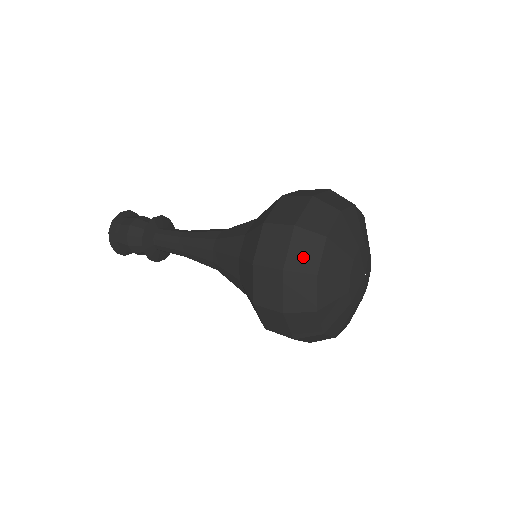
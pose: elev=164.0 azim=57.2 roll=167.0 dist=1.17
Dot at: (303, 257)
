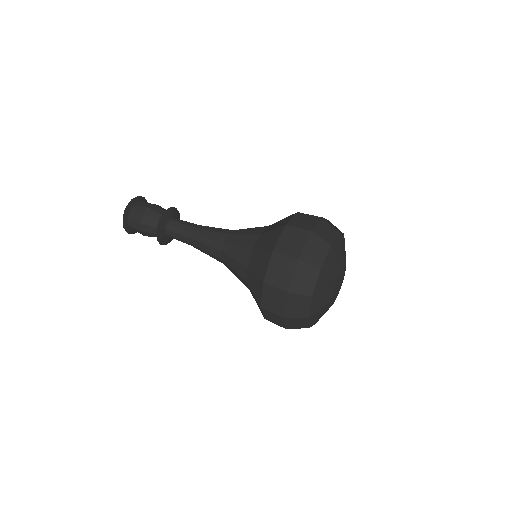
Dot at: (297, 310)
